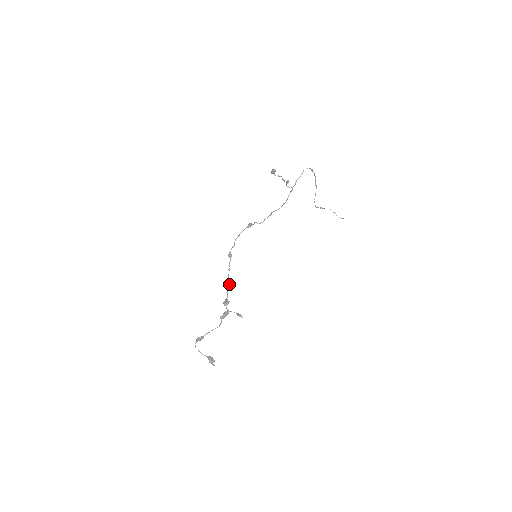
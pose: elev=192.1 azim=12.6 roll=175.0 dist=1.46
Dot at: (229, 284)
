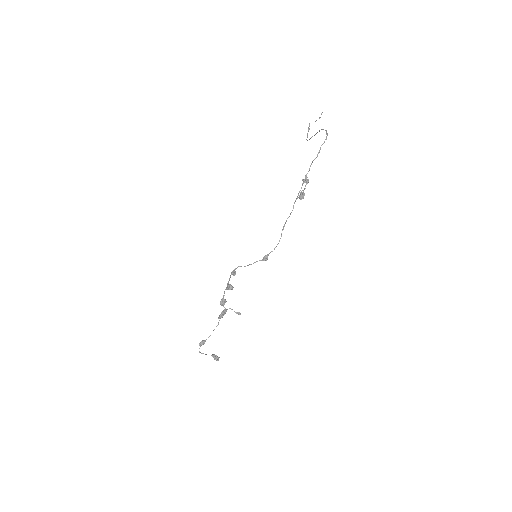
Dot at: (228, 289)
